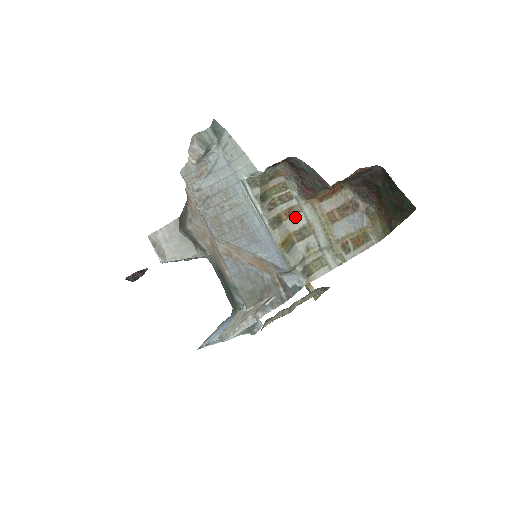
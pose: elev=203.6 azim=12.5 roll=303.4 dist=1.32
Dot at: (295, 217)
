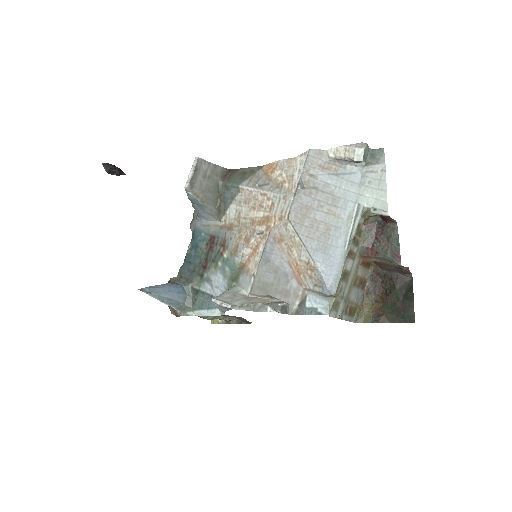
Dot at: (350, 260)
